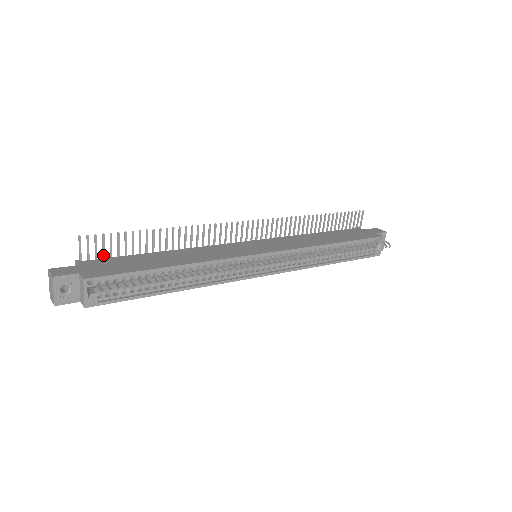
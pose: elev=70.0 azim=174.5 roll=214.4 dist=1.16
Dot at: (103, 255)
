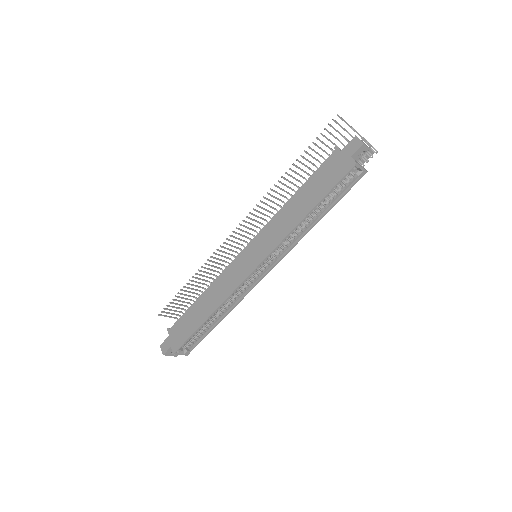
Dot at: (177, 308)
